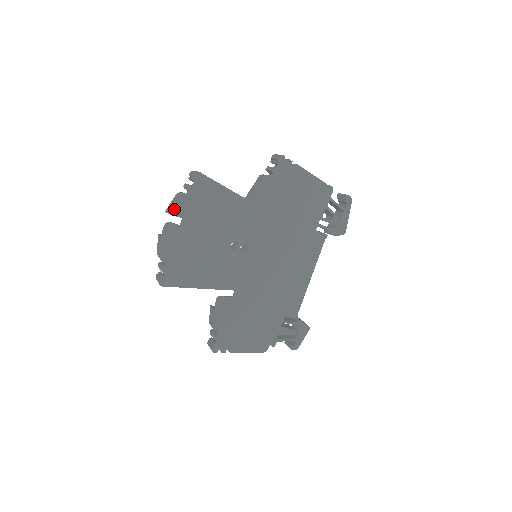
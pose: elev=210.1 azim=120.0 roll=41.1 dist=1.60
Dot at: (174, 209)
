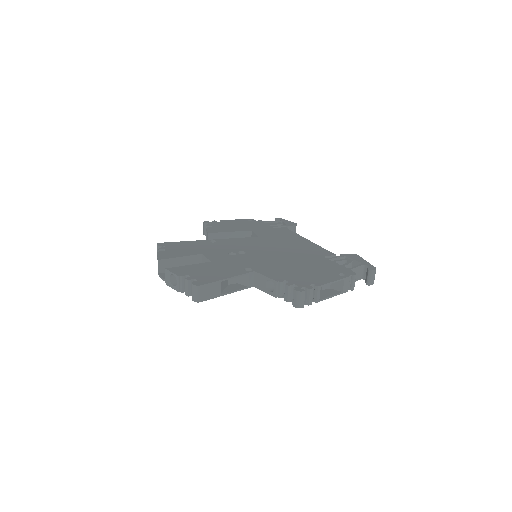
Dot at: (171, 286)
